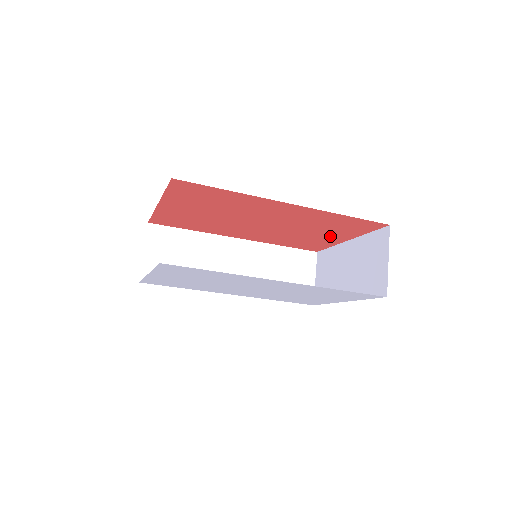
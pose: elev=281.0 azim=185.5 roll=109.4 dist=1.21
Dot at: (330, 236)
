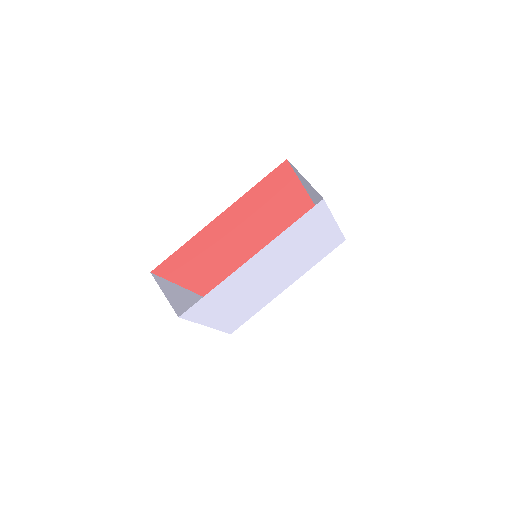
Dot at: (288, 197)
